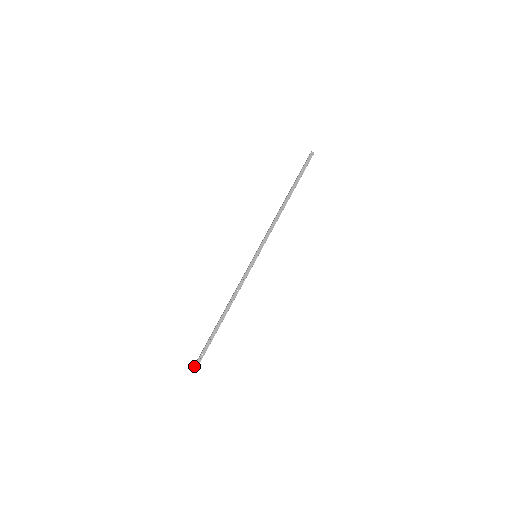
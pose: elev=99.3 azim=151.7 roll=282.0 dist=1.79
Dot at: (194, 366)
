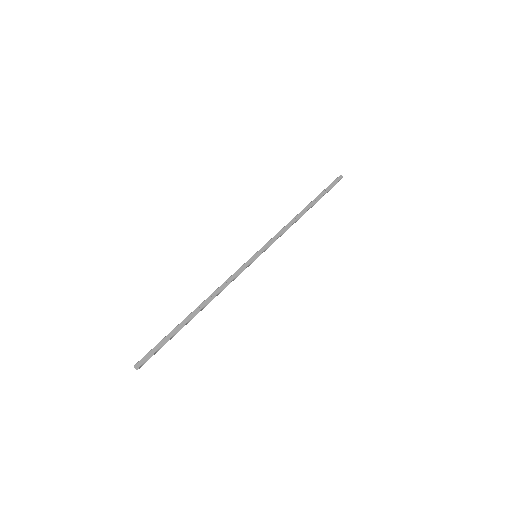
Dot at: (135, 364)
